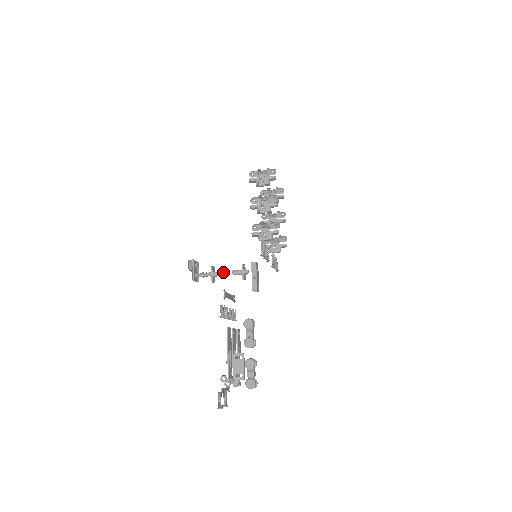
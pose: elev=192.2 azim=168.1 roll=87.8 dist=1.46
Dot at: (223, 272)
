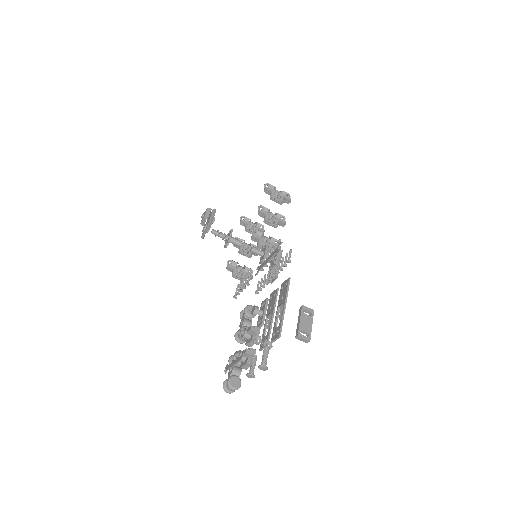
Dot at: (241, 242)
